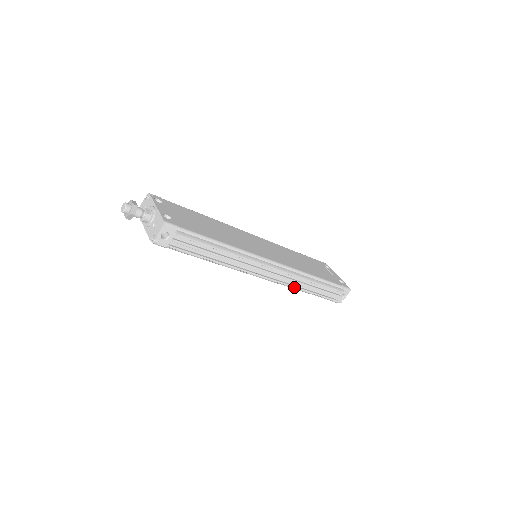
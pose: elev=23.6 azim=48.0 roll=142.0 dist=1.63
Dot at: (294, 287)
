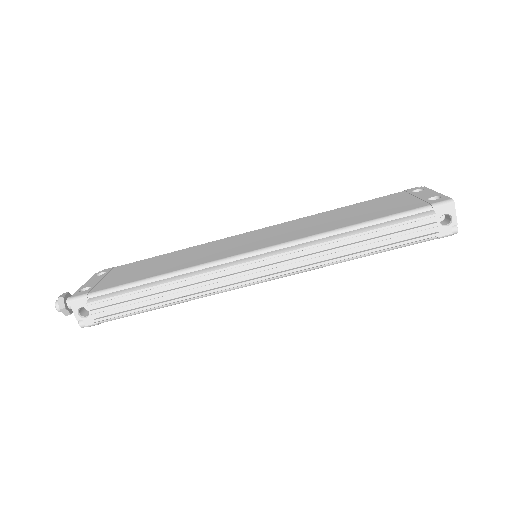
Dot at: (322, 264)
